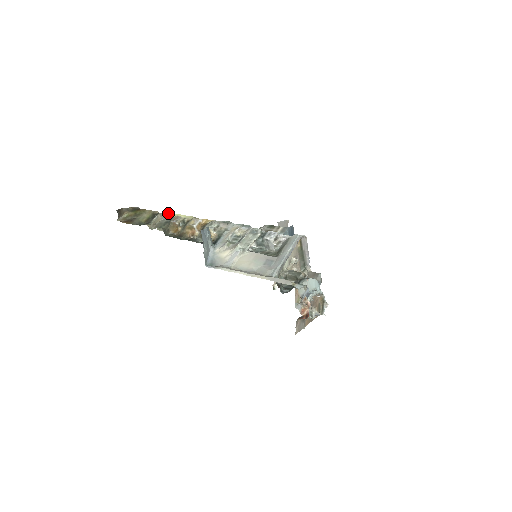
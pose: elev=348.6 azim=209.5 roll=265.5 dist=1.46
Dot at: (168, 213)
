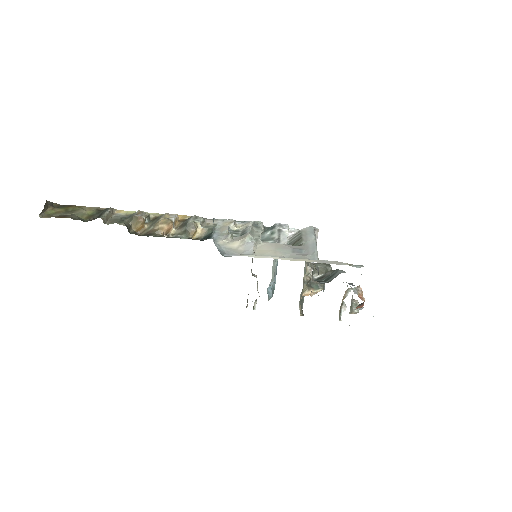
Dot at: (119, 210)
